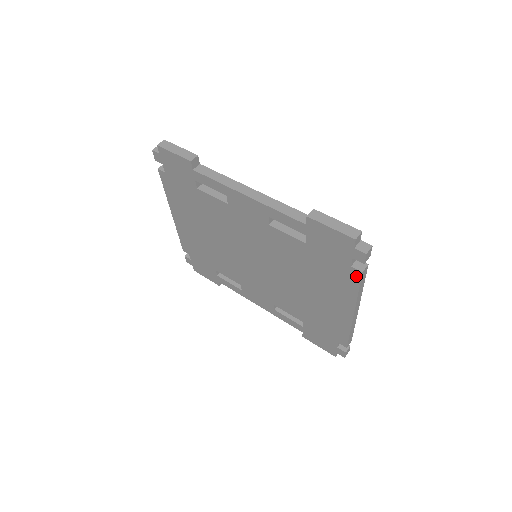
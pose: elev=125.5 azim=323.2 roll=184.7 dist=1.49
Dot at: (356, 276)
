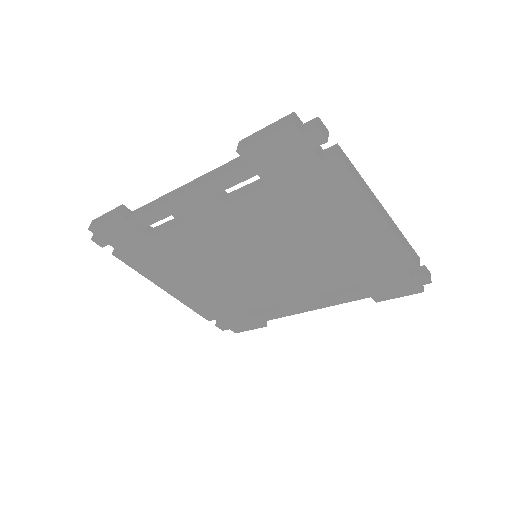
Dot at: (337, 166)
